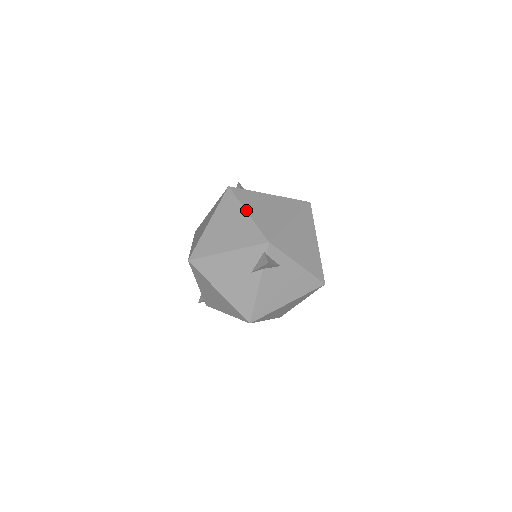
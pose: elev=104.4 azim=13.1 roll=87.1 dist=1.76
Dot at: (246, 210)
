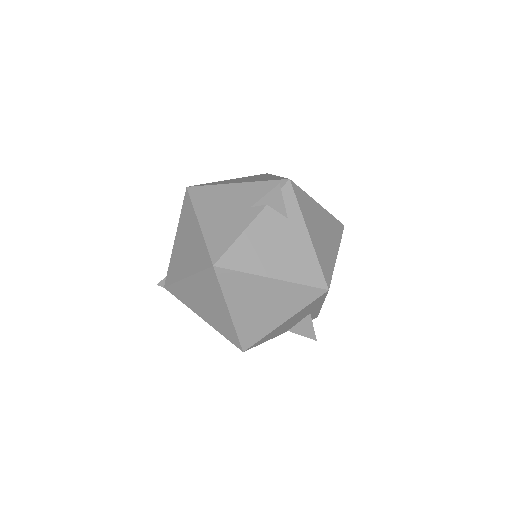
Dot at: occluded
